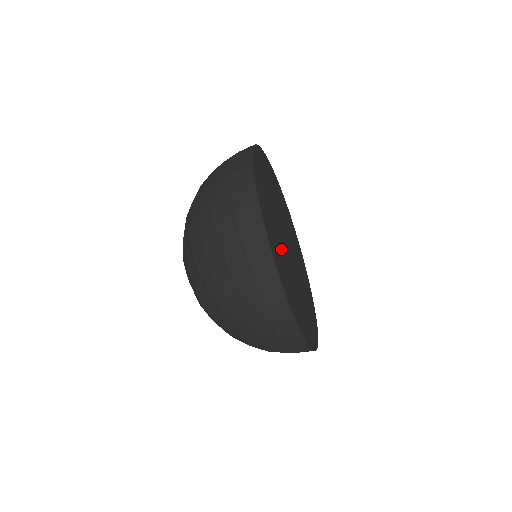
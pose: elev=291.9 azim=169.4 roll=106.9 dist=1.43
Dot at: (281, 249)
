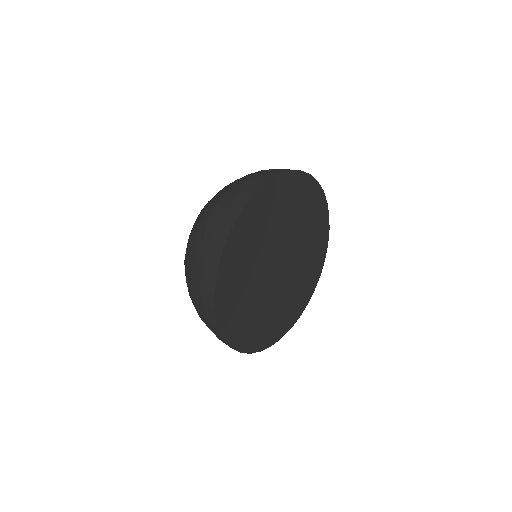
Dot at: (262, 240)
